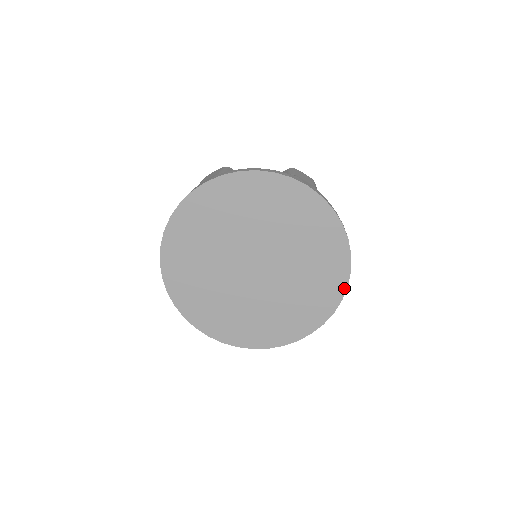
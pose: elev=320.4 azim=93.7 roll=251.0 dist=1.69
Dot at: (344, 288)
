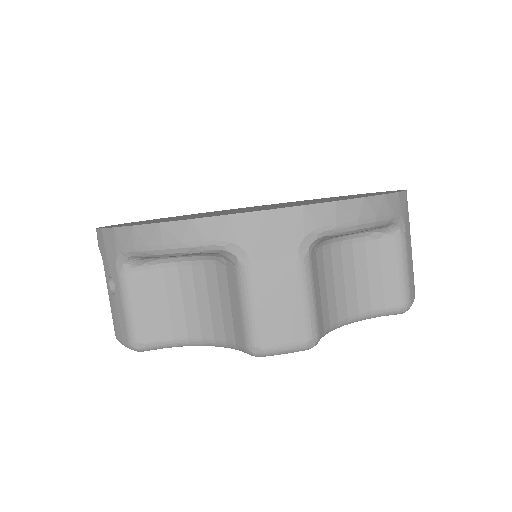
Dot at: occluded
